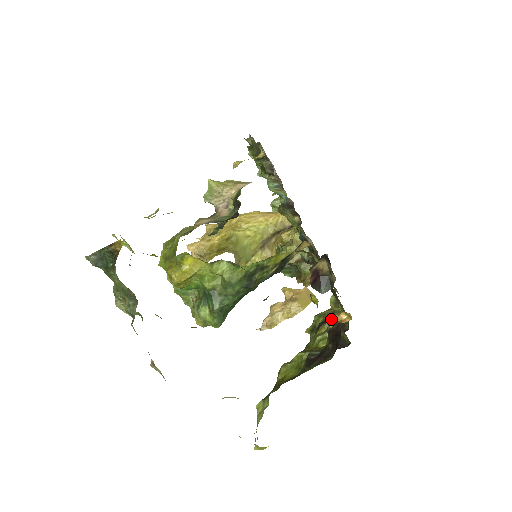
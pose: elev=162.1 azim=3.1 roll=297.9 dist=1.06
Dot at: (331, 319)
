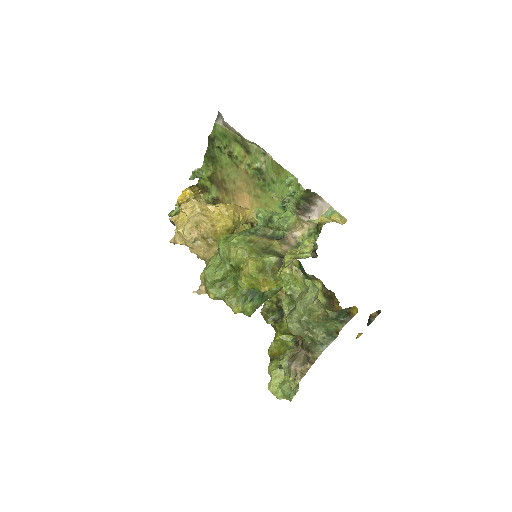
Dot at: (357, 337)
